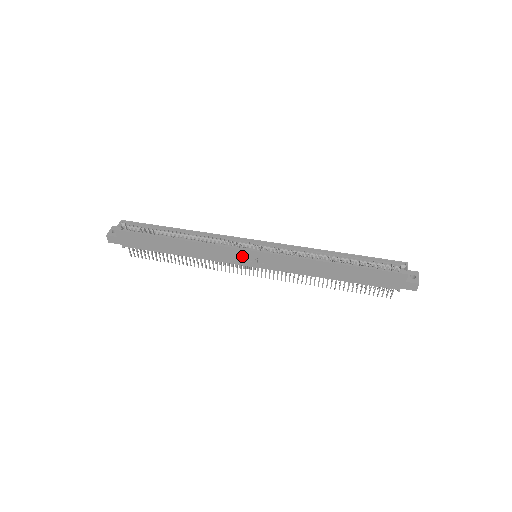
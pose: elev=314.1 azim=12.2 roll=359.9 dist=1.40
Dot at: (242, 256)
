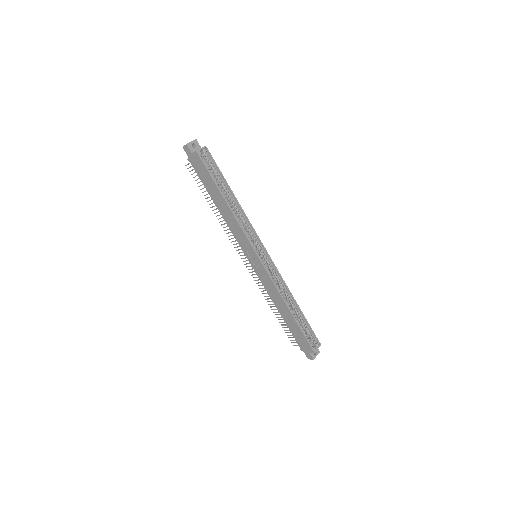
Dot at: (249, 250)
